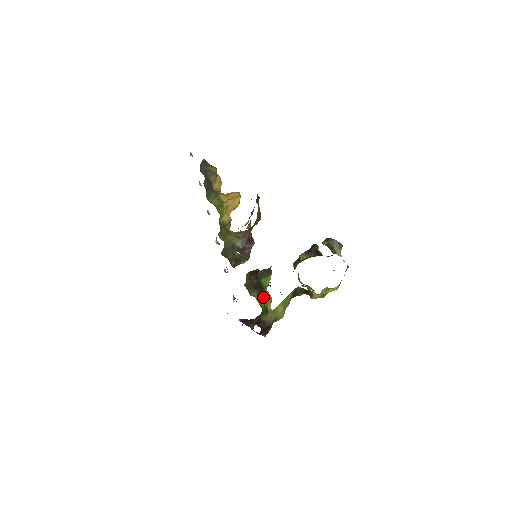
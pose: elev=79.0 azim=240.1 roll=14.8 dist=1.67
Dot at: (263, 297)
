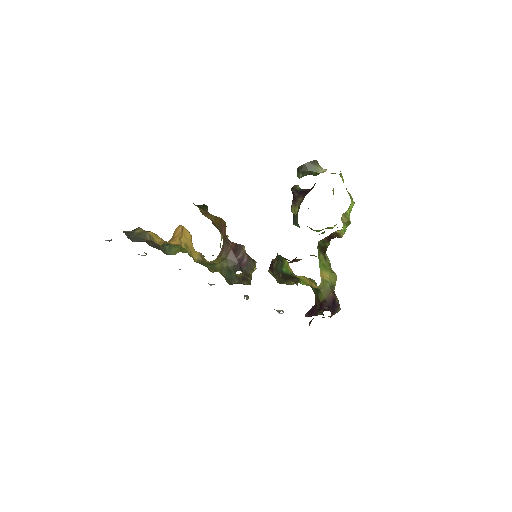
Dot at: (300, 283)
